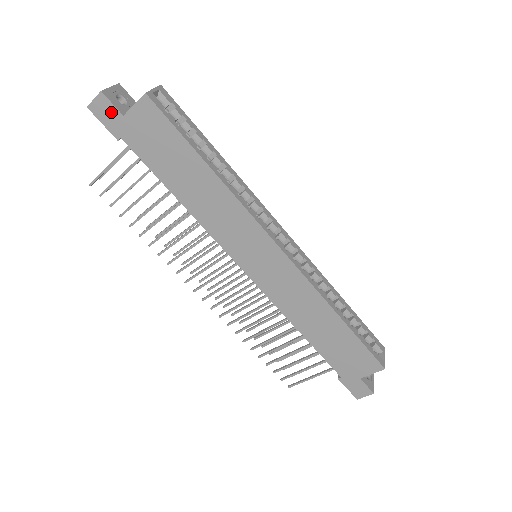
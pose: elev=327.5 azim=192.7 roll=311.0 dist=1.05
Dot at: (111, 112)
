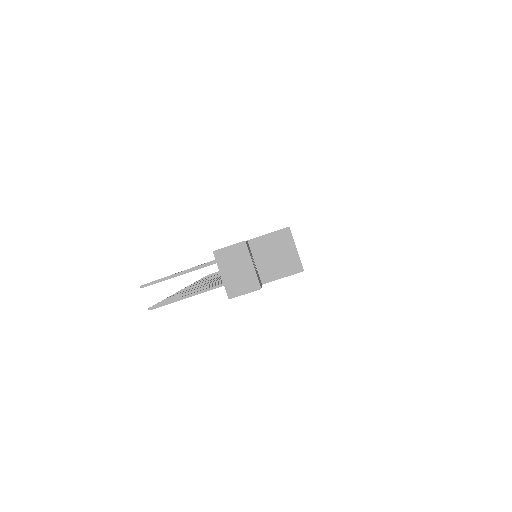
Dot at: occluded
